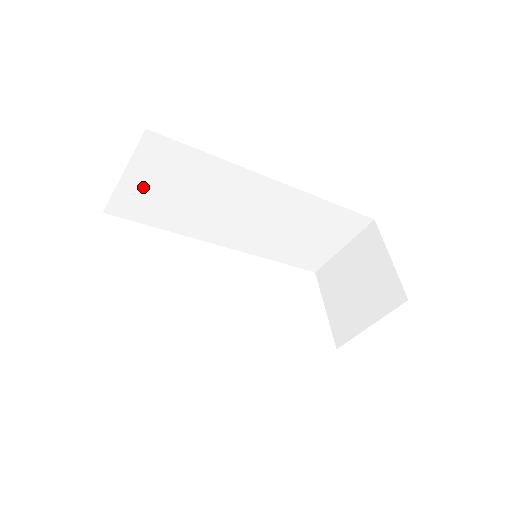
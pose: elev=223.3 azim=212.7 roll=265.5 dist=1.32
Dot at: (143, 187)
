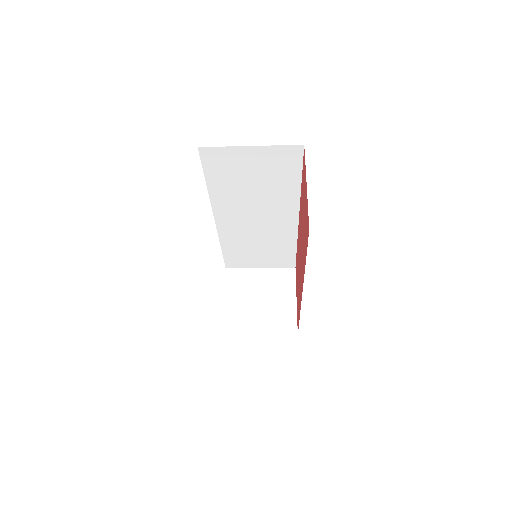
Dot at: (245, 160)
